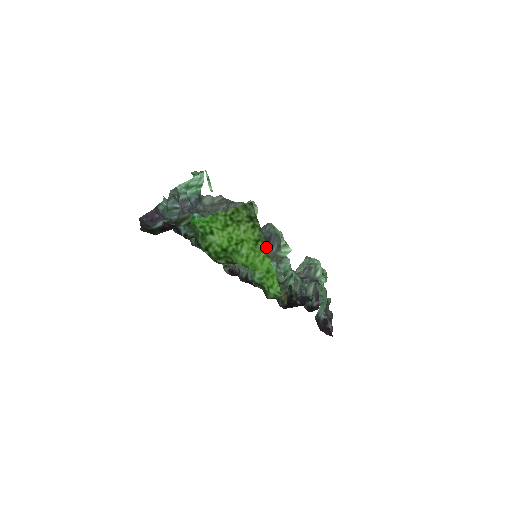
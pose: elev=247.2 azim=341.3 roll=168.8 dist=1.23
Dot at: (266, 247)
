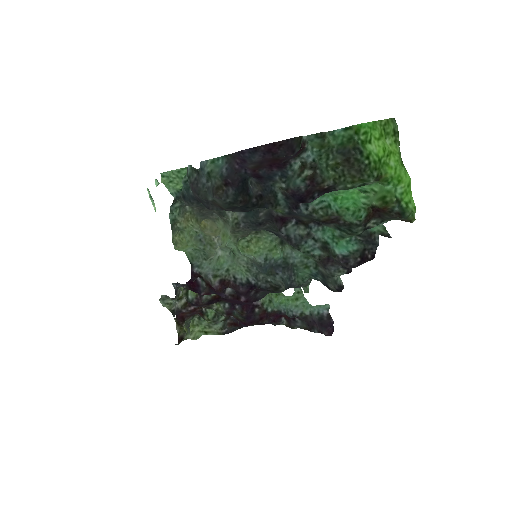
Dot at: occluded
